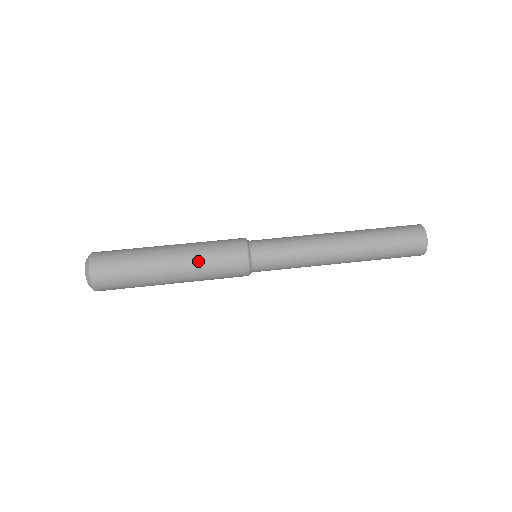
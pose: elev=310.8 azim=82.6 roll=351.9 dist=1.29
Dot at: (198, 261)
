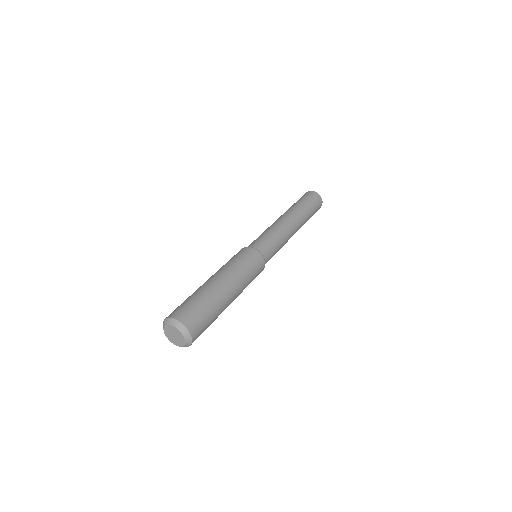
Dot at: (230, 267)
